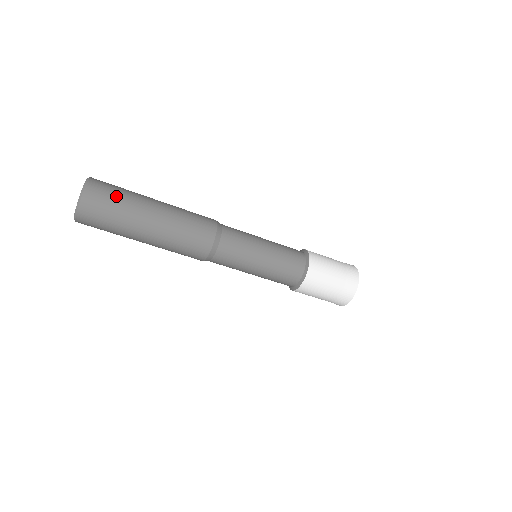
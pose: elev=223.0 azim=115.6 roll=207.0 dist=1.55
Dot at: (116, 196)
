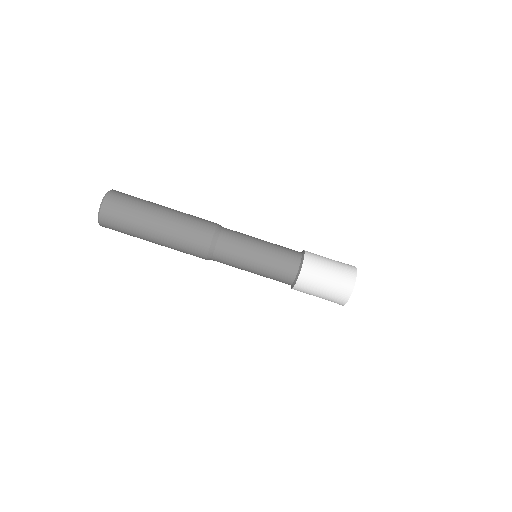
Dot at: (135, 197)
